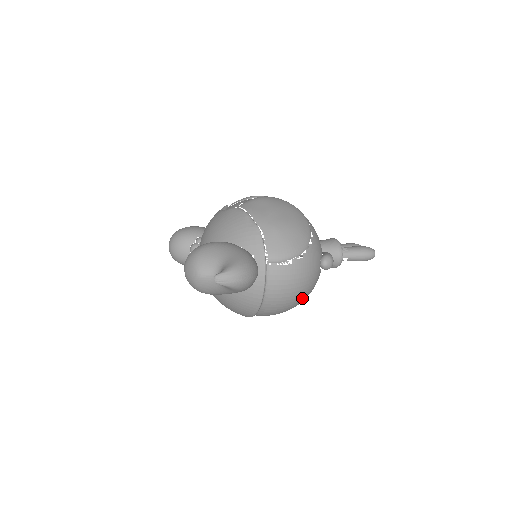
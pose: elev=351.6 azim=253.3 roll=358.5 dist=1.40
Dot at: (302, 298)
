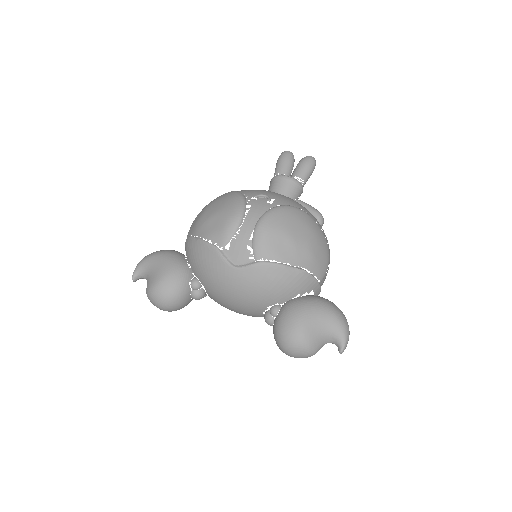
Dot at: occluded
